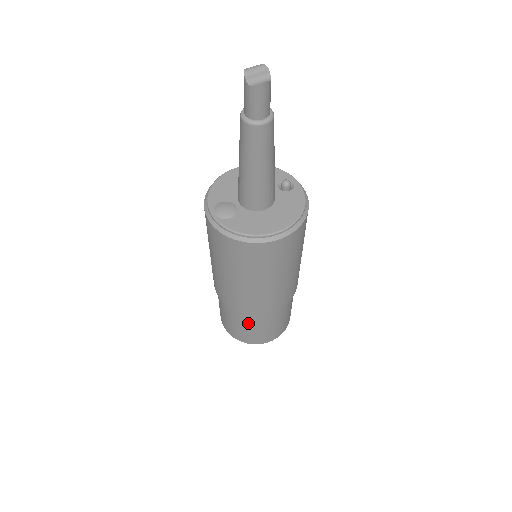
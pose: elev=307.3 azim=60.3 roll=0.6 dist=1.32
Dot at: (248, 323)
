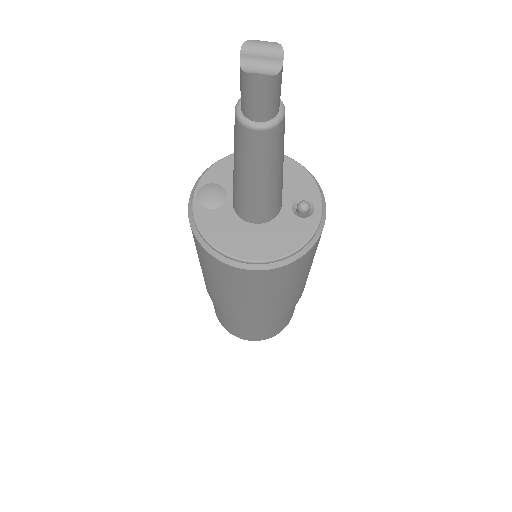
Dot at: (220, 312)
